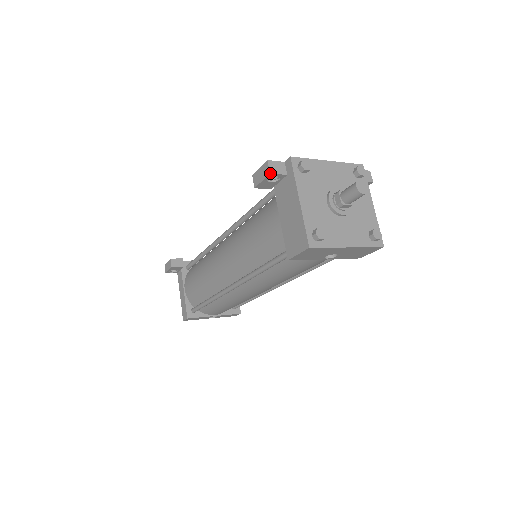
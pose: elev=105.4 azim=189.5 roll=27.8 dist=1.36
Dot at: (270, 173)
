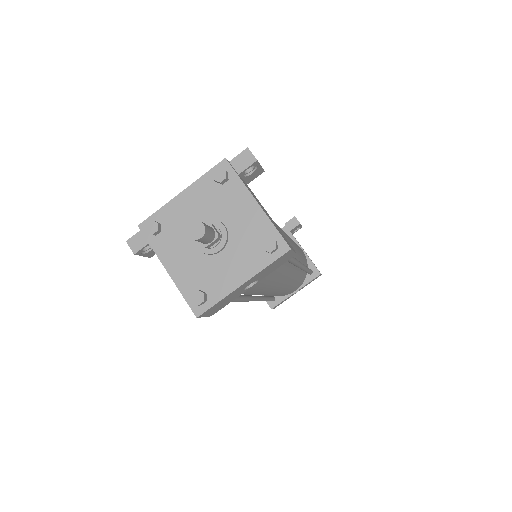
Dot at: (134, 254)
